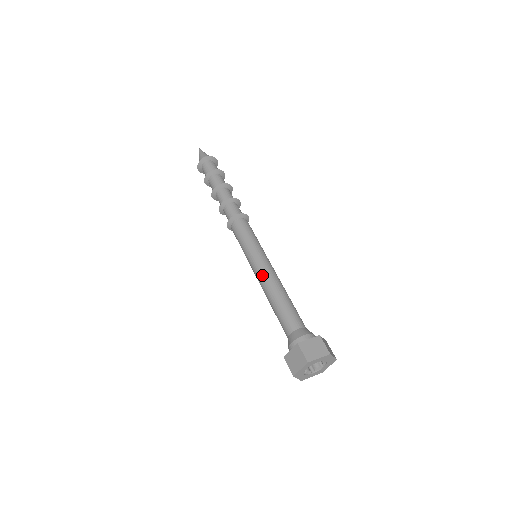
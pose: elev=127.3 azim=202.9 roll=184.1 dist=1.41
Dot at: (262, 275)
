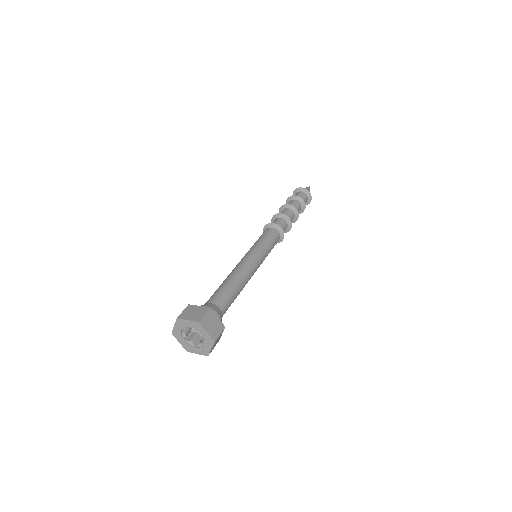
Dot at: (246, 263)
